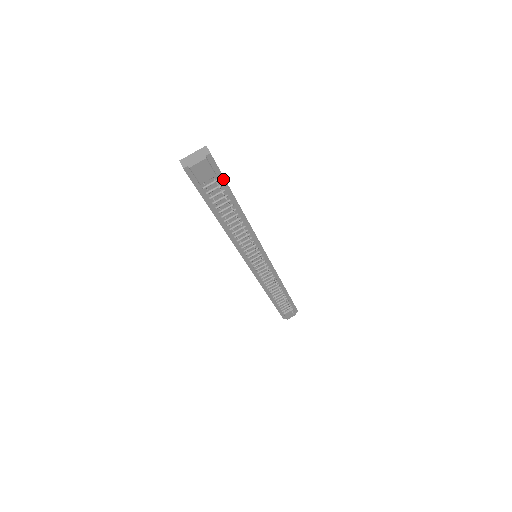
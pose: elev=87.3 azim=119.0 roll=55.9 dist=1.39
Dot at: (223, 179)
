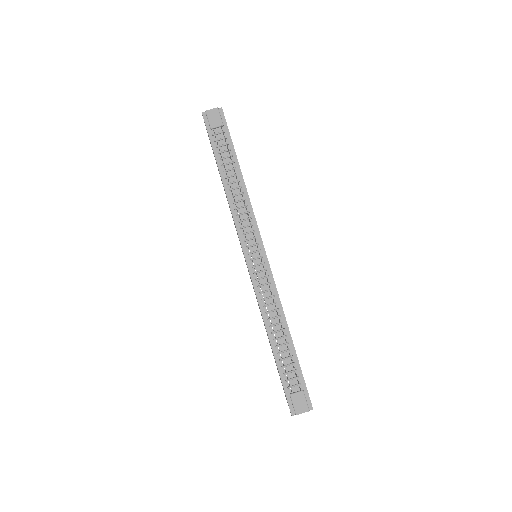
Dot at: (229, 133)
